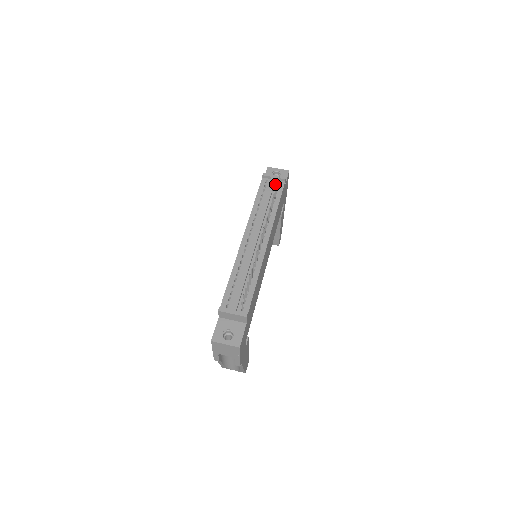
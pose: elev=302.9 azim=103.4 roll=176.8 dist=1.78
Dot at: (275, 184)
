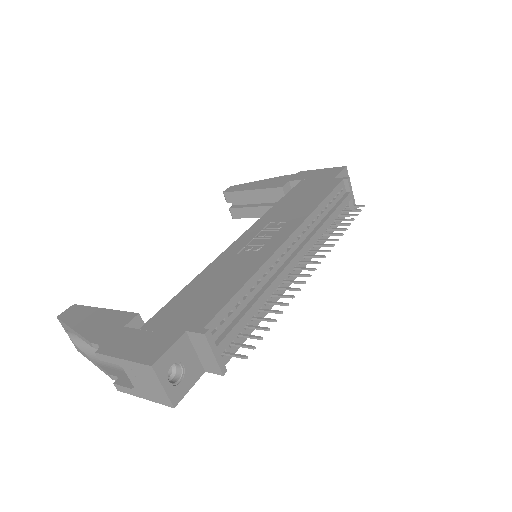
Dot at: occluded
